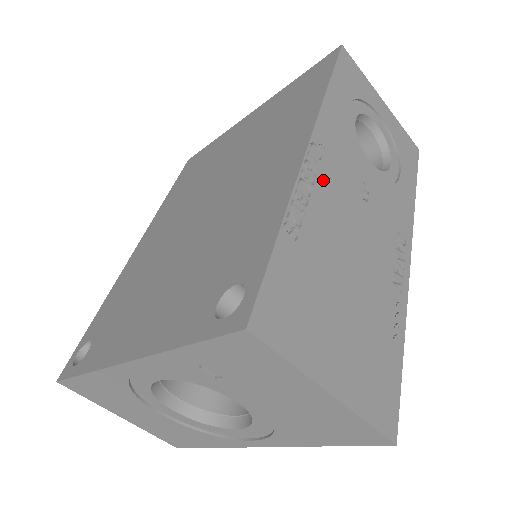
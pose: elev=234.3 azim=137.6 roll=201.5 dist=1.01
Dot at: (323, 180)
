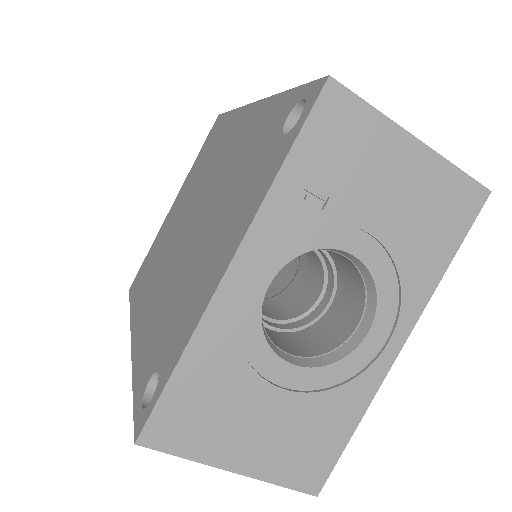
Dot at: occluded
